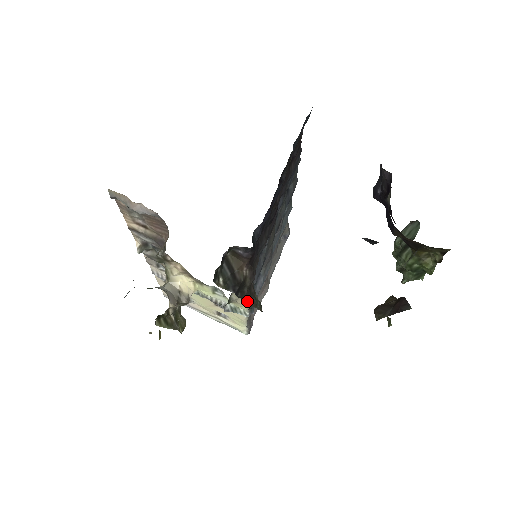
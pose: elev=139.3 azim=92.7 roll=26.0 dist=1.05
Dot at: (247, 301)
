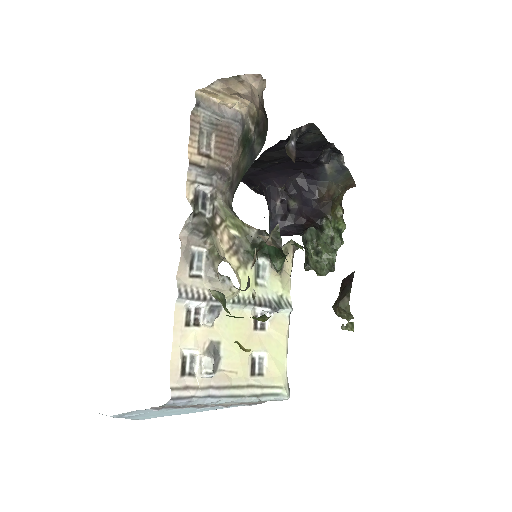
Dot at: occluded
